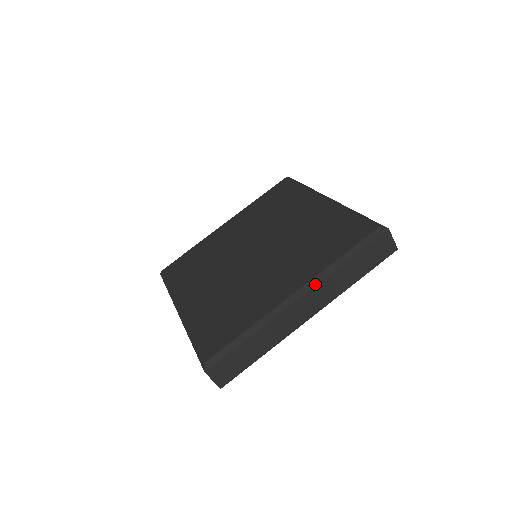
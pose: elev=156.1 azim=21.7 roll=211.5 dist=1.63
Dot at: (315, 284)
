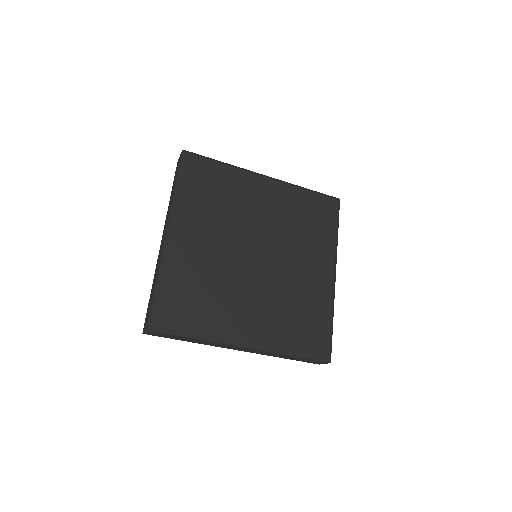
Dot at: (263, 350)
